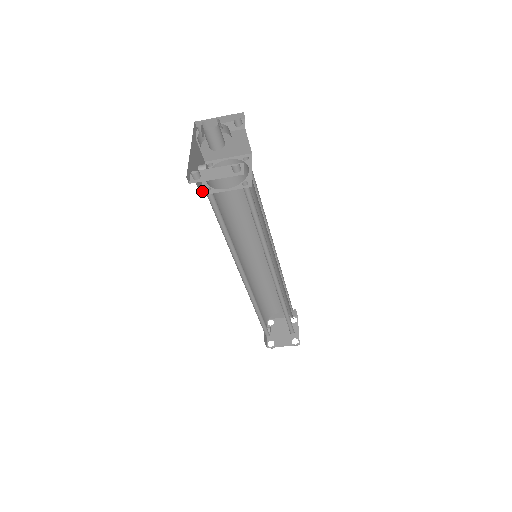
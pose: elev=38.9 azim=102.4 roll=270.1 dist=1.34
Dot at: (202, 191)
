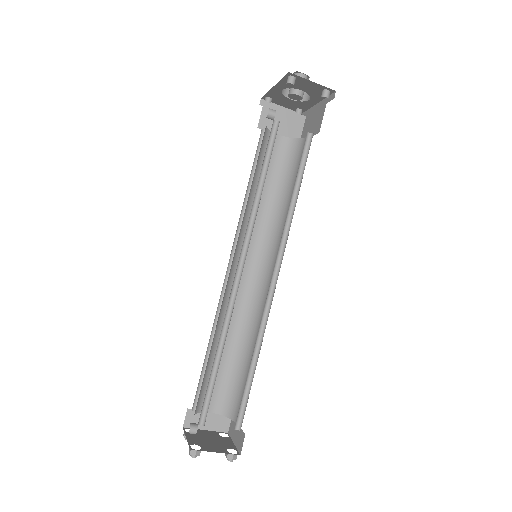
Dot at: occluded
